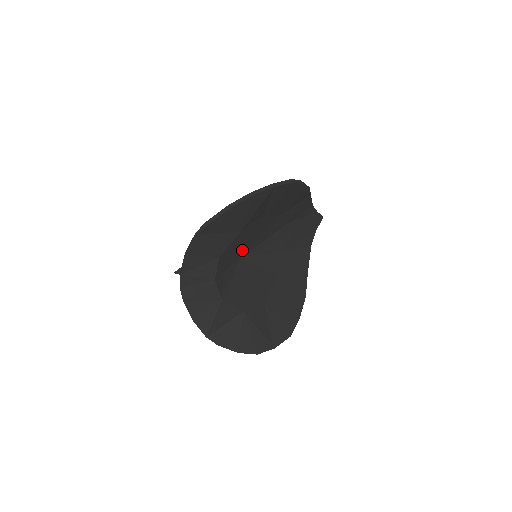
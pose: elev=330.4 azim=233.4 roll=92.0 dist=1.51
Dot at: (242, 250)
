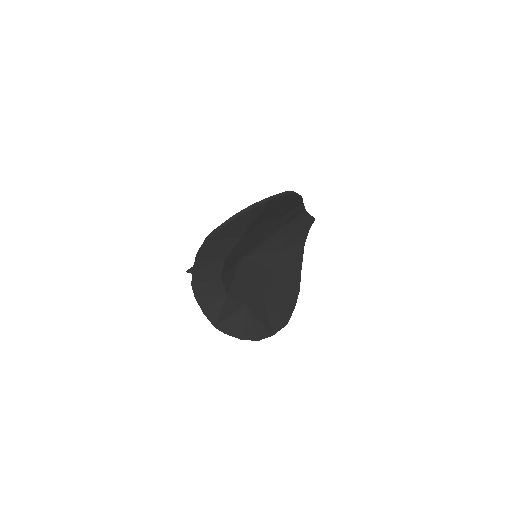
Dot at: (244, 251)
